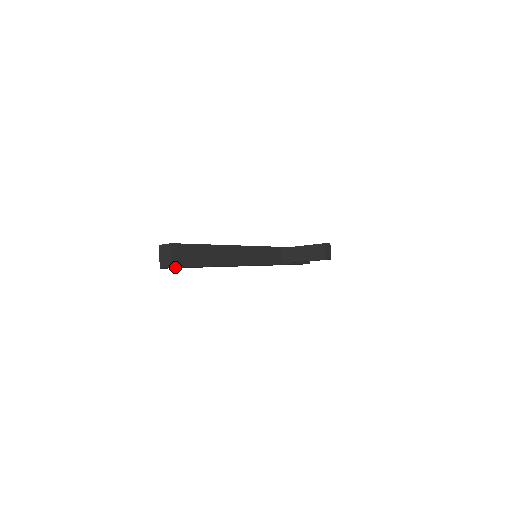
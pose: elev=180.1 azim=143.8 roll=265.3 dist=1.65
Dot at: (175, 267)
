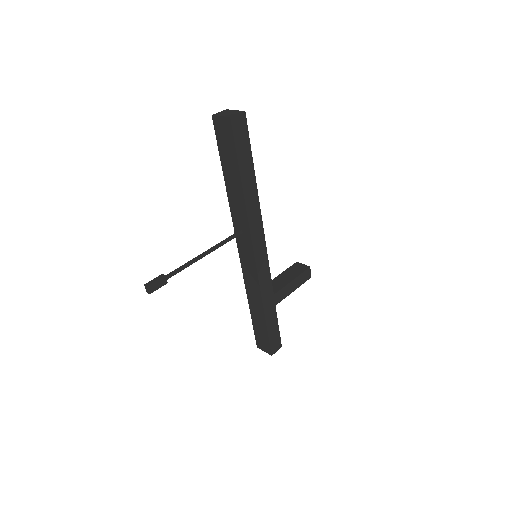
Dot at: (244, 118)
